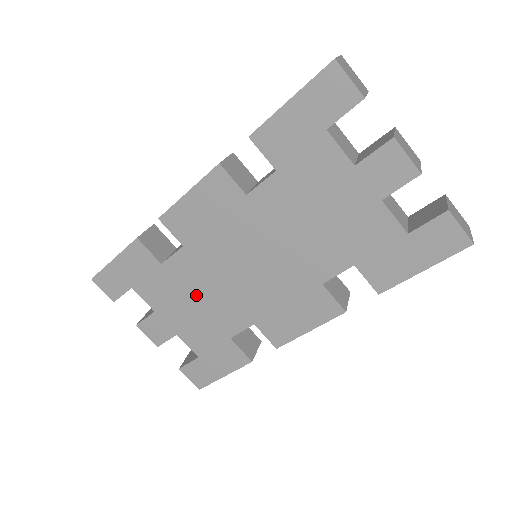
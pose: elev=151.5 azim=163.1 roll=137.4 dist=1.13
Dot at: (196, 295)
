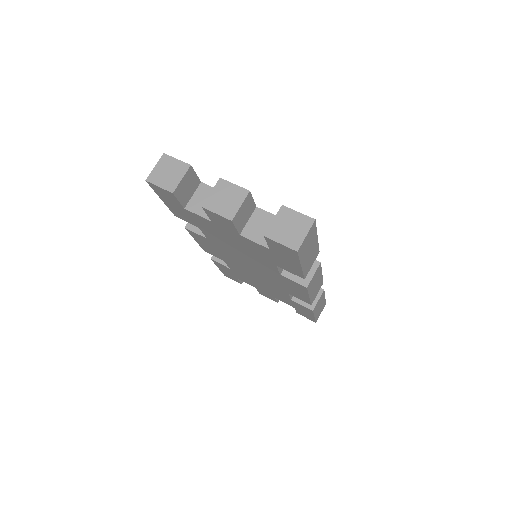
Dot at: (255, 281)
